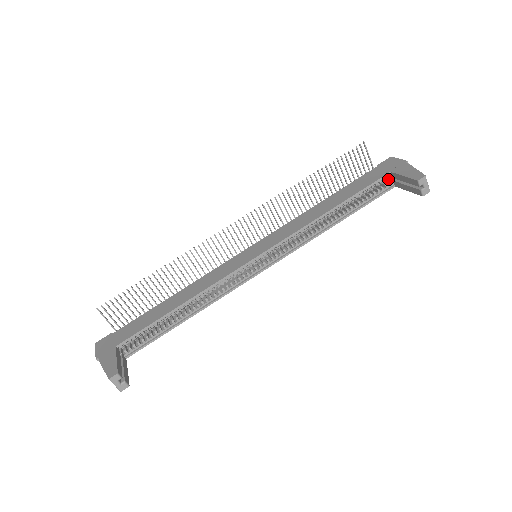
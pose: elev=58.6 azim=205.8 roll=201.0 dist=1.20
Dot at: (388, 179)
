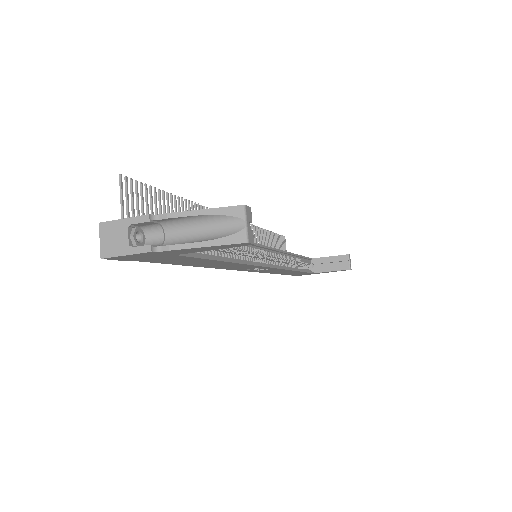
Dot at: occluded
